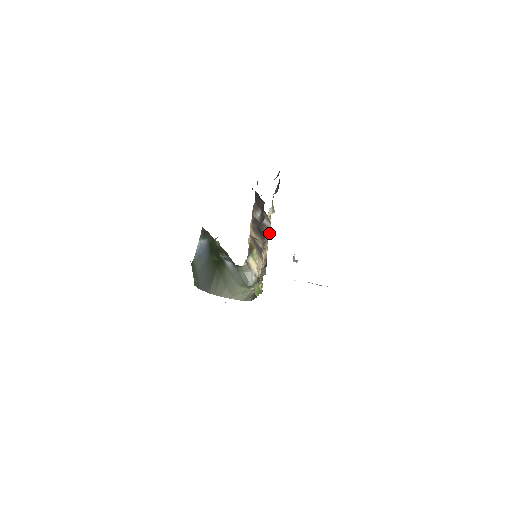
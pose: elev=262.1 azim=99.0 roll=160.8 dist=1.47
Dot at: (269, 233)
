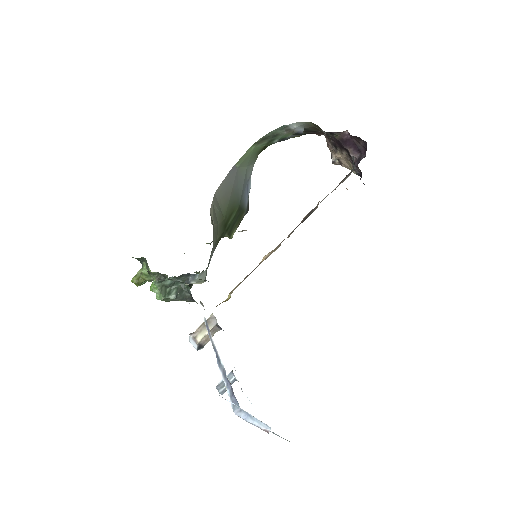
Dot at: occluded
